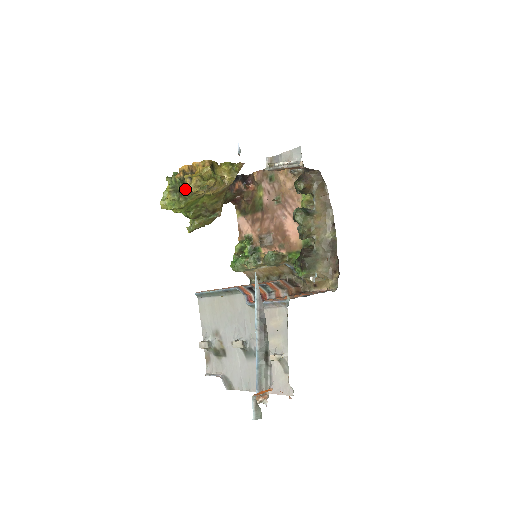
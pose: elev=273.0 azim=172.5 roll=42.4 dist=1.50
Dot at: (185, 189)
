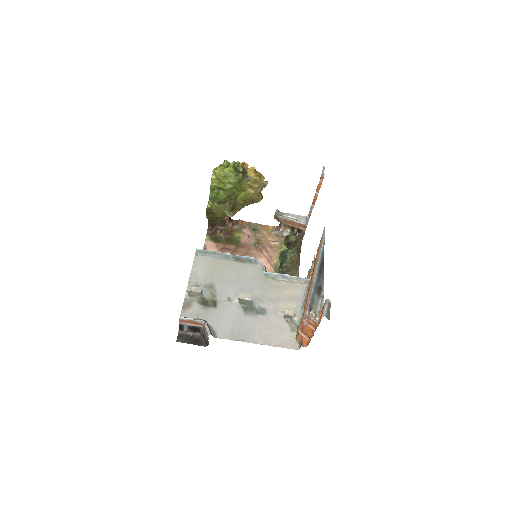
Dot at: (243, 174)
